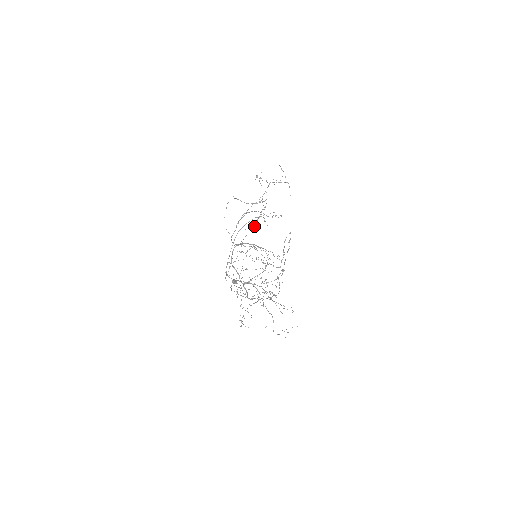
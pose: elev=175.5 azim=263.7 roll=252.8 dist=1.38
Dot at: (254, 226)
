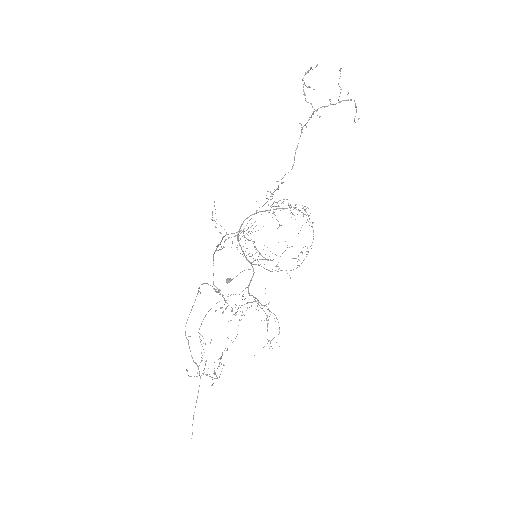
Dot at: occluded
